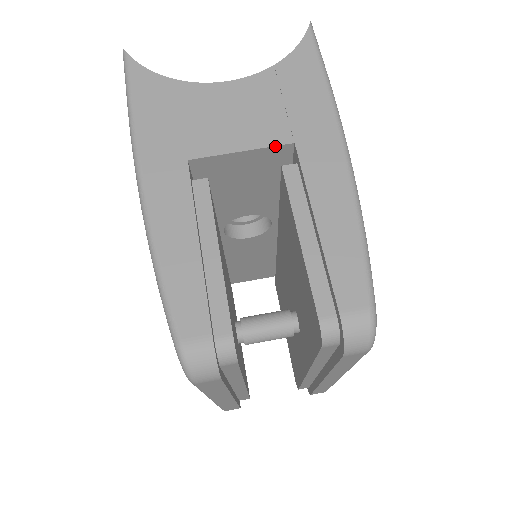
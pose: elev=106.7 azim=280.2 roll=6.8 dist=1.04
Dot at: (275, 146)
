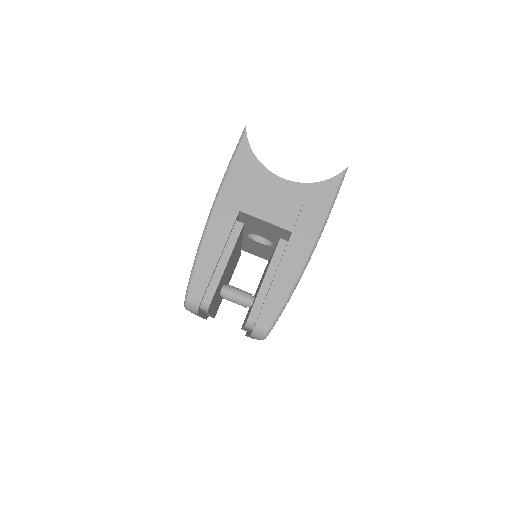
Dot at: (282, 228)
